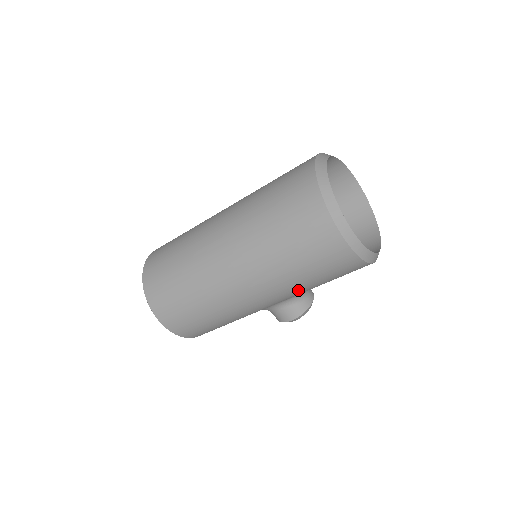
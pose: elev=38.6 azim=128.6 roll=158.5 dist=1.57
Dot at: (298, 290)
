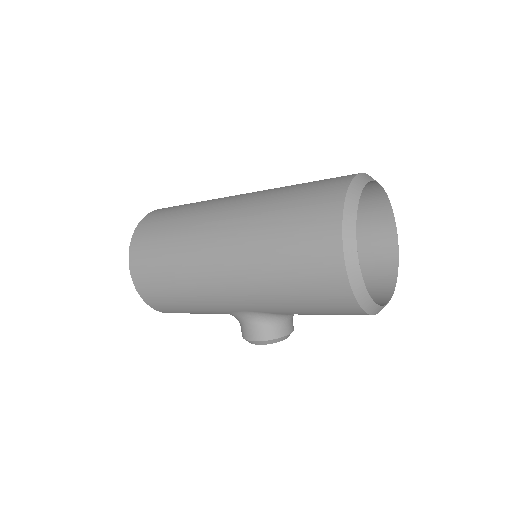
Dot at: (273, 302)
